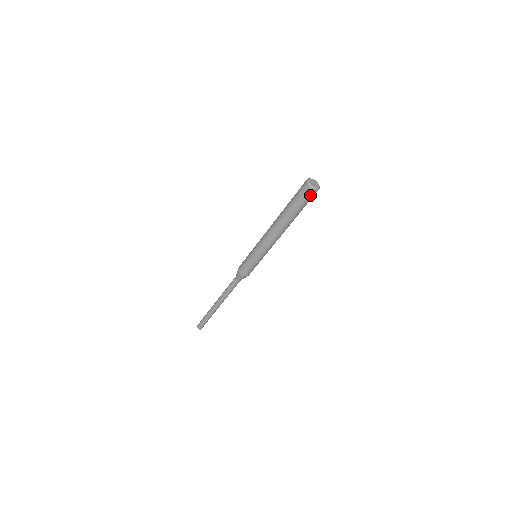
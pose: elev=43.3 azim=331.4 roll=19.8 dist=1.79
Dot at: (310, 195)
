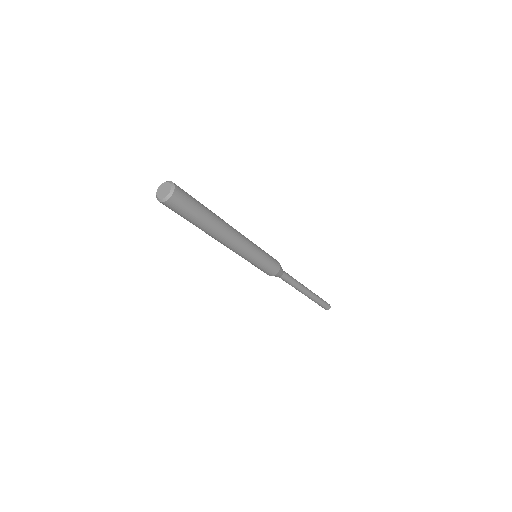
Dot at: (167, 206)
